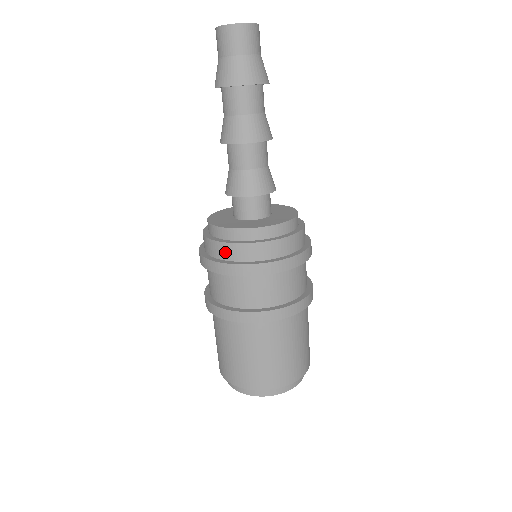
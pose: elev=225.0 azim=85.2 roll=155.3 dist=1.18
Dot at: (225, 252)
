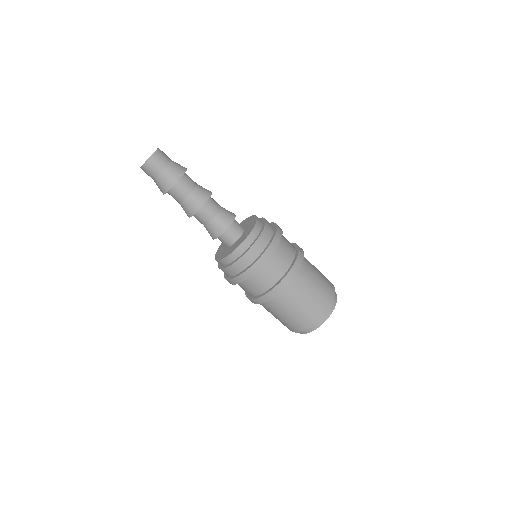
Dot at: (231, 272)
